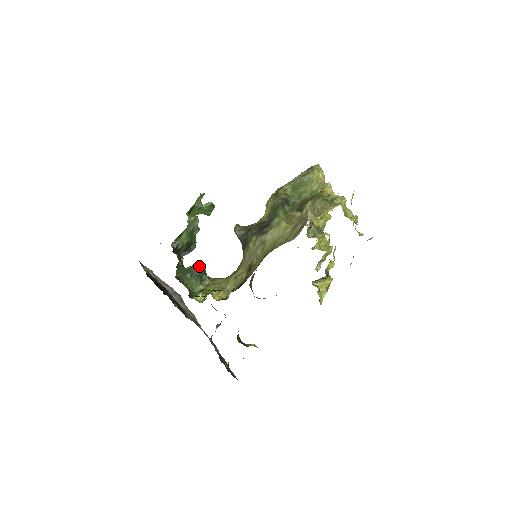
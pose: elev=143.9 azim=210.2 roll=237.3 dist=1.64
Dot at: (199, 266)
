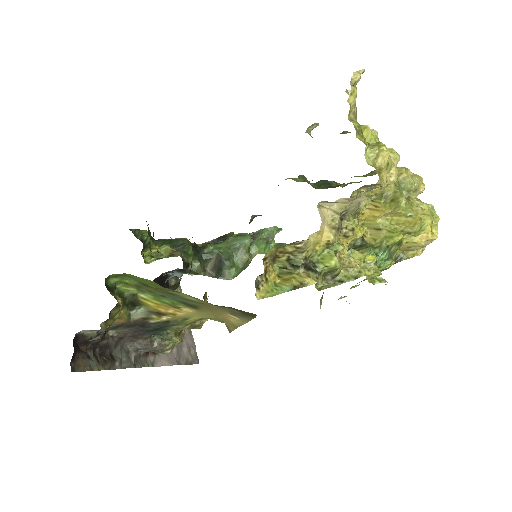
Dot at: (186, 238)
